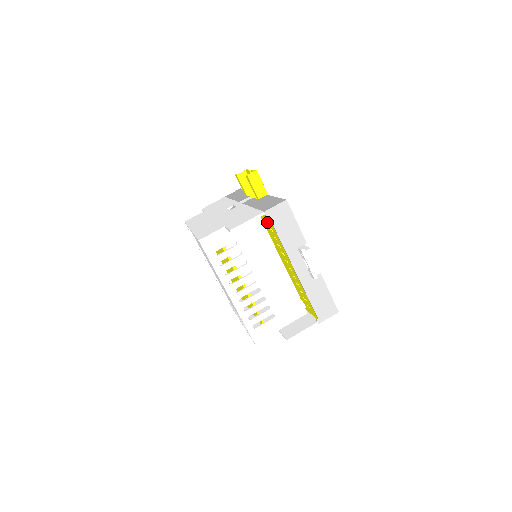
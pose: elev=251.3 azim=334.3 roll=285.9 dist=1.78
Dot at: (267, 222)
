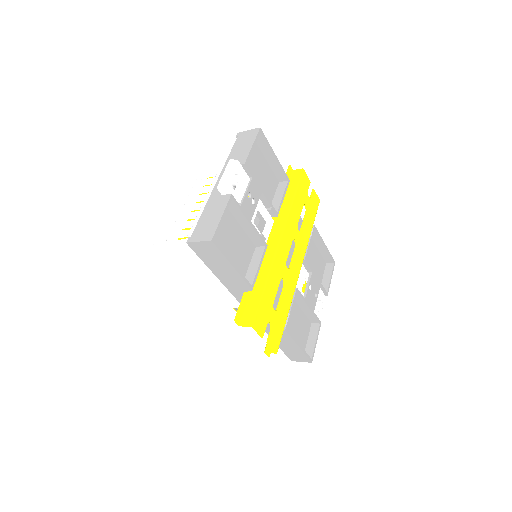
Dot at: occluded
